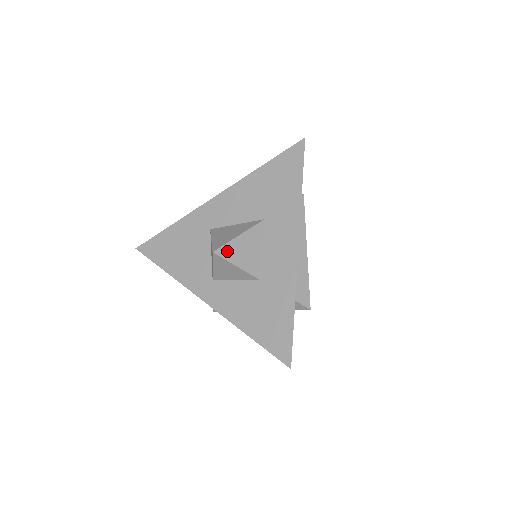
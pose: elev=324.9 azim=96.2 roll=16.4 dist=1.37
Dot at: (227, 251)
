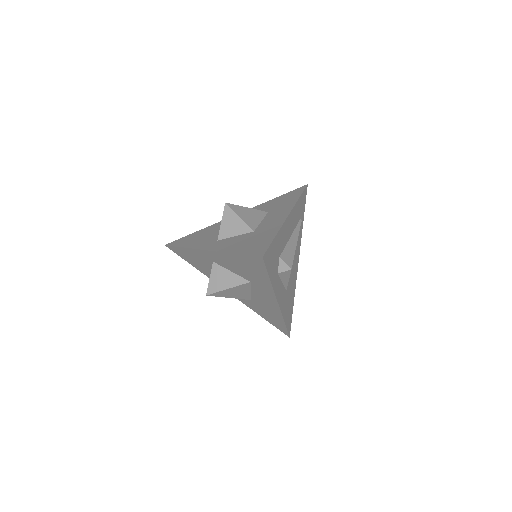
Dot at: (236, 208)
